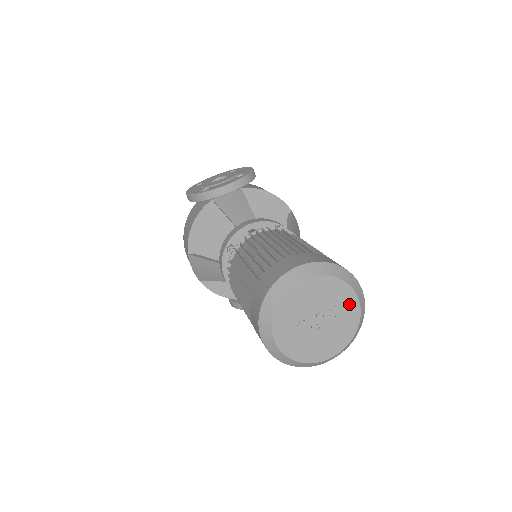
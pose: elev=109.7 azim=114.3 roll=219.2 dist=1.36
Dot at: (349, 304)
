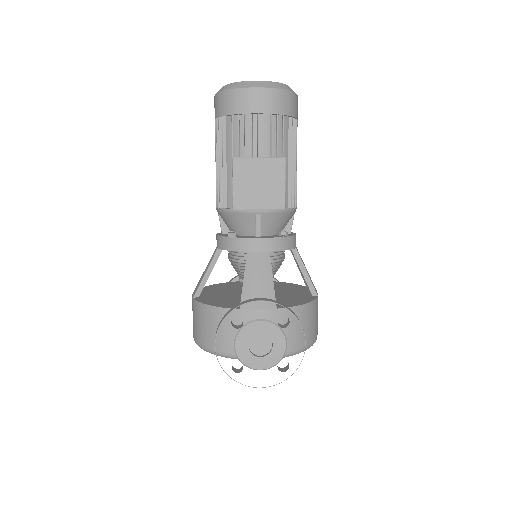
Dot at: occluded
